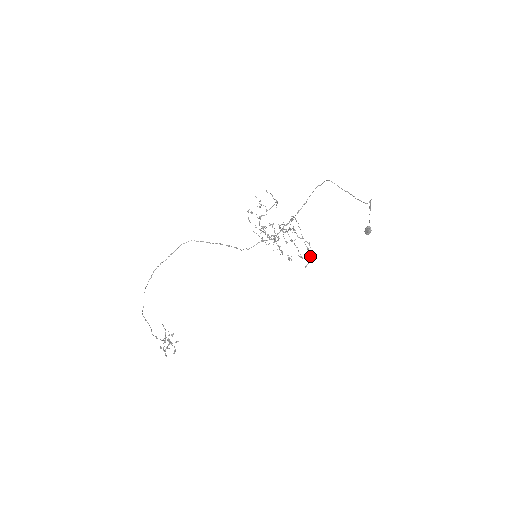
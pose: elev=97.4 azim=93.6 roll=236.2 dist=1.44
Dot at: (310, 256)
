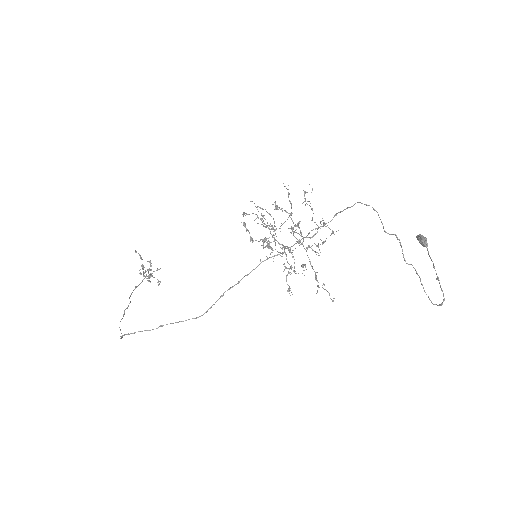
Dot at: occluded
